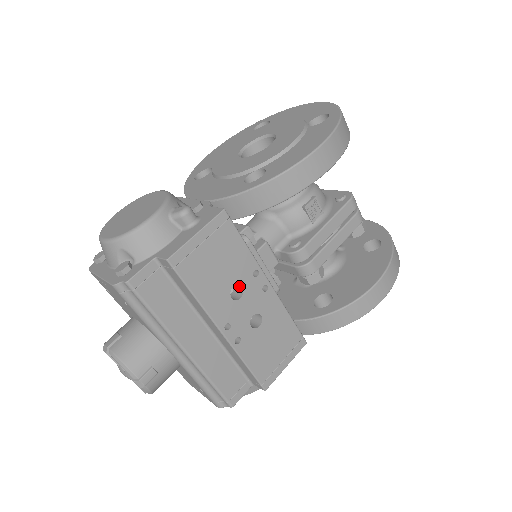
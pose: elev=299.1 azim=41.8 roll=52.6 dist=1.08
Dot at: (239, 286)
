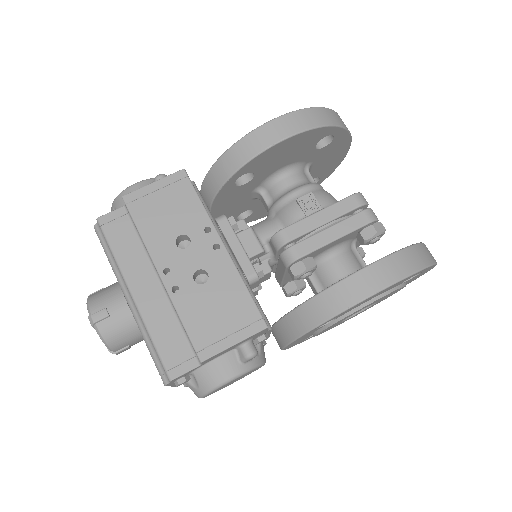
Dot at: (191, 240)
